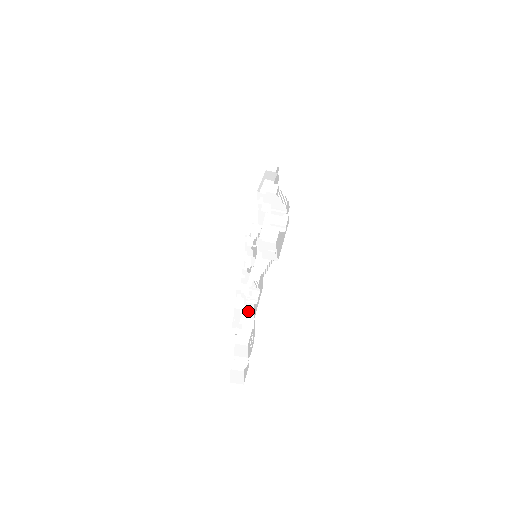
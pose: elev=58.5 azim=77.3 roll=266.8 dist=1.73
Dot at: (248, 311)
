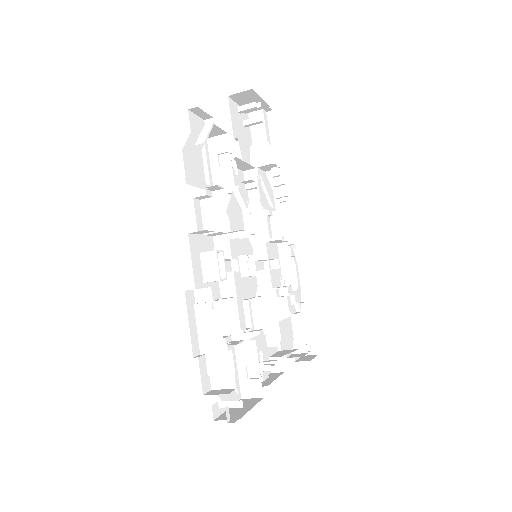
Dot at: (274, 359)
